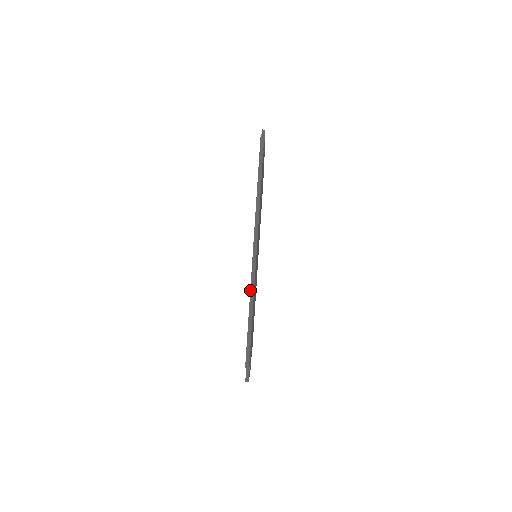
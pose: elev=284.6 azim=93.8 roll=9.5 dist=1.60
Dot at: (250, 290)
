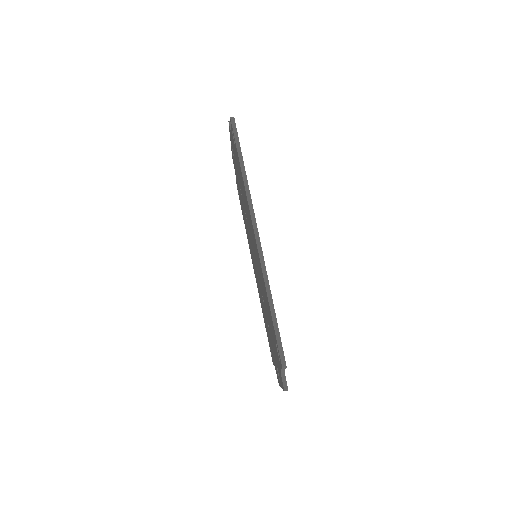
Dot at: (264, 280)
